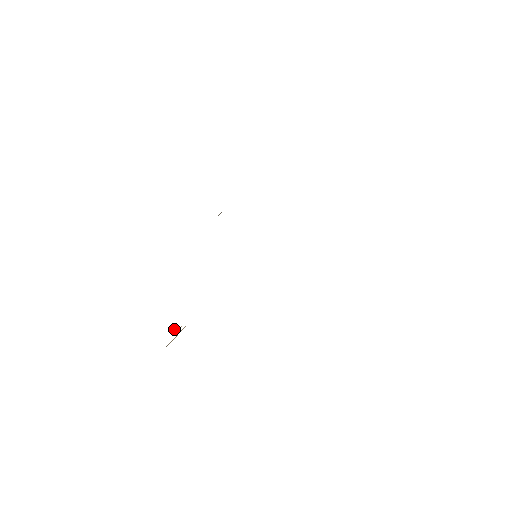
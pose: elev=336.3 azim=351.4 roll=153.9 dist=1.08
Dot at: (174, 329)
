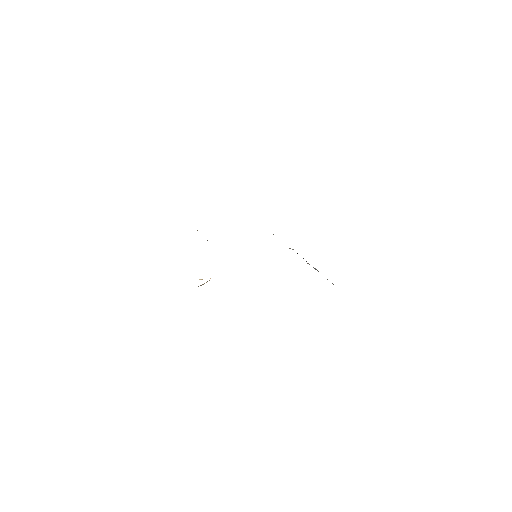
Dot at: (200, 279)
